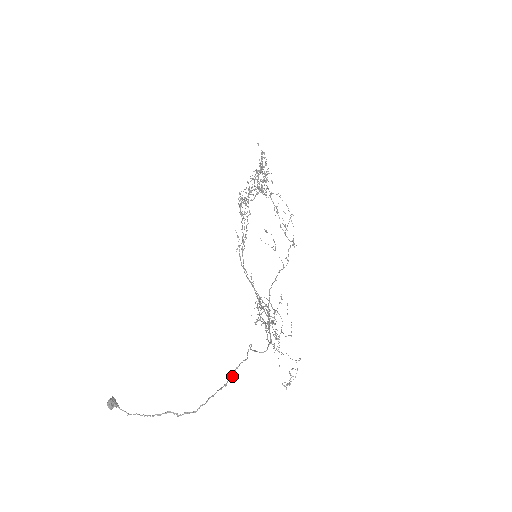
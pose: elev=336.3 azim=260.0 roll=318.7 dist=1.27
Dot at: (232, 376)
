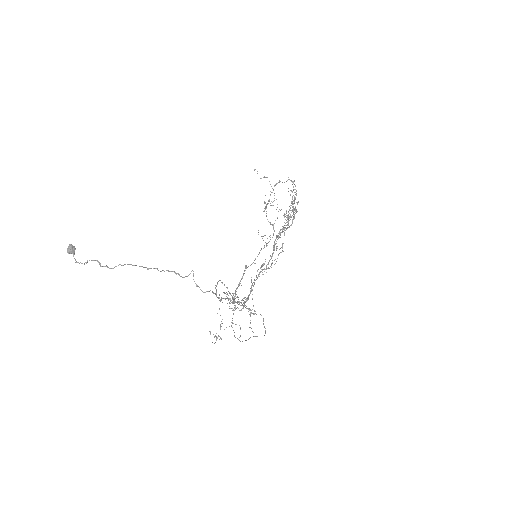
Dot at: occluded
